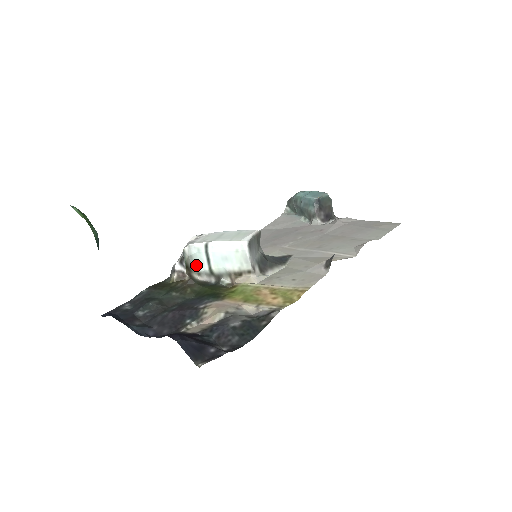
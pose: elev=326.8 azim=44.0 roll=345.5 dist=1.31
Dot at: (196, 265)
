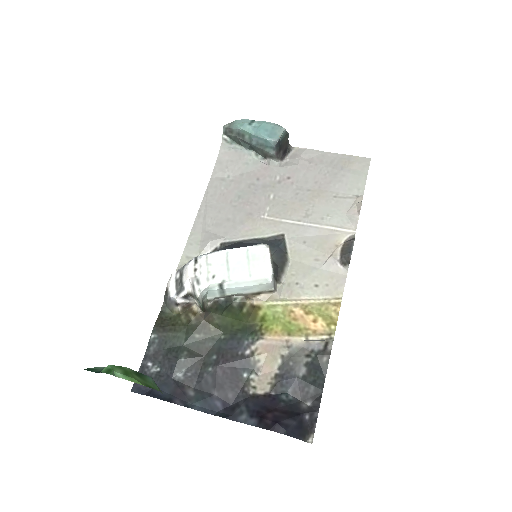
Dot at: (206, 297)
